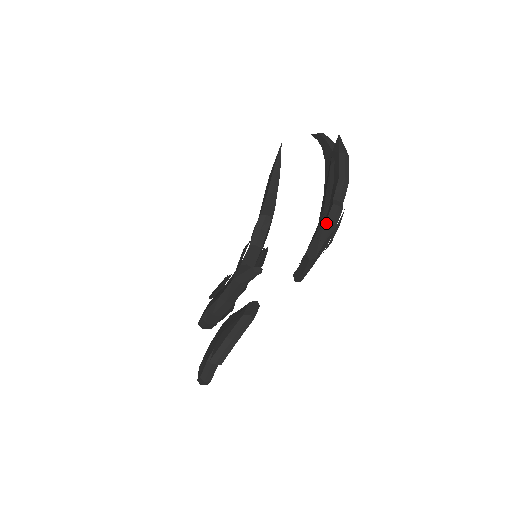
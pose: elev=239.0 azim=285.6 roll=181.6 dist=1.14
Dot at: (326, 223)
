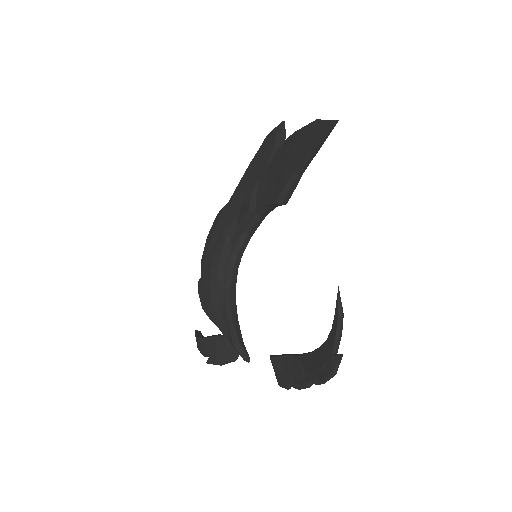
Dot at: (297, 388)
